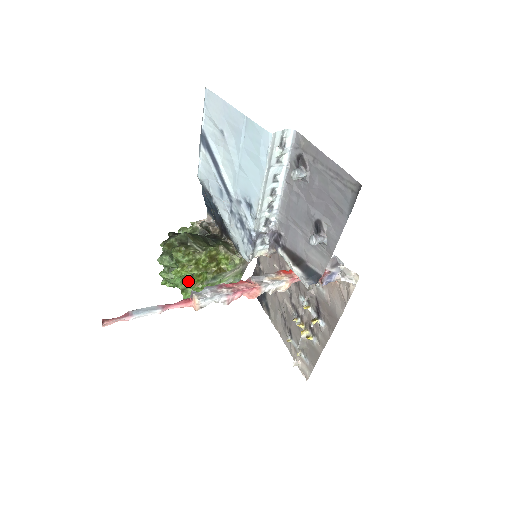
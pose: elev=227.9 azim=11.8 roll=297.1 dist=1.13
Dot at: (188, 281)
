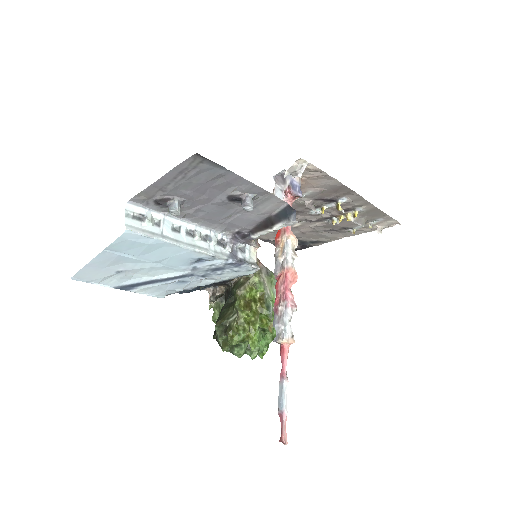
Dot at: (265, 333)
